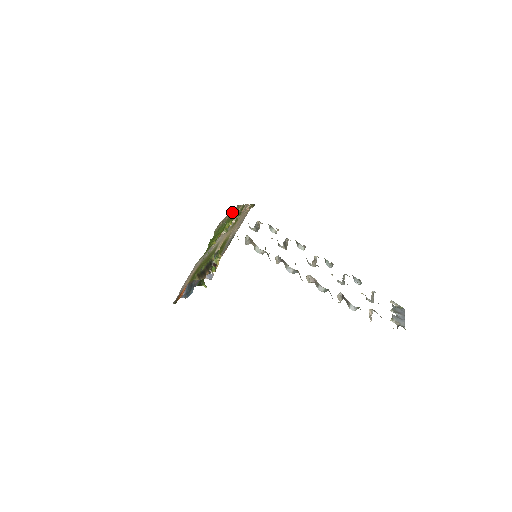
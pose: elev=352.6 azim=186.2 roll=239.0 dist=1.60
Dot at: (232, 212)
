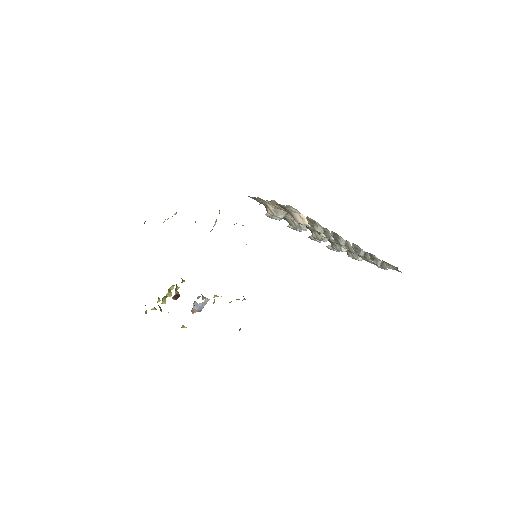
Dot at: occluded
